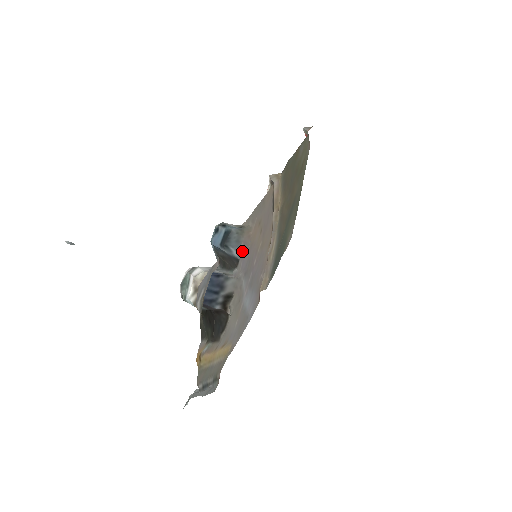
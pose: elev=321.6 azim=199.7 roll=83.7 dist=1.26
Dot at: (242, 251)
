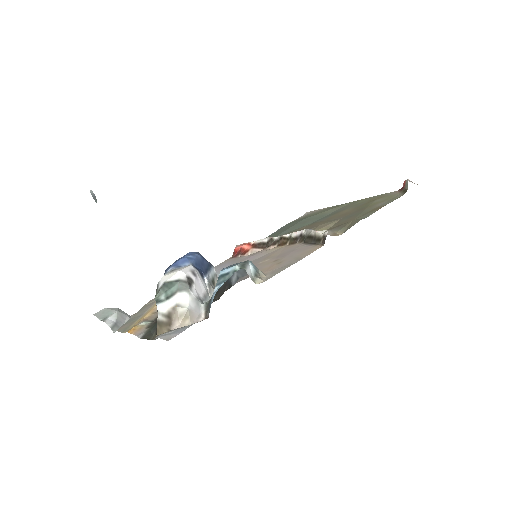
Dot at: (242, 279)
